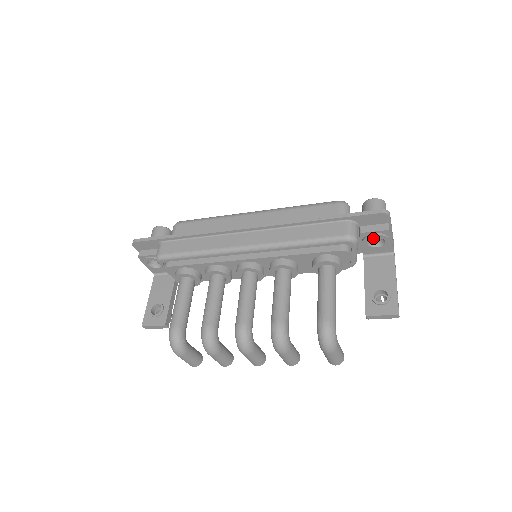
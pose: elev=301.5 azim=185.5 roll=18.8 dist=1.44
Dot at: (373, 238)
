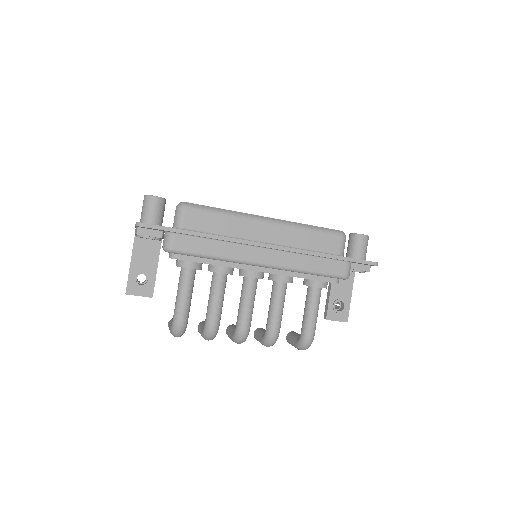
Dot at: occluded
